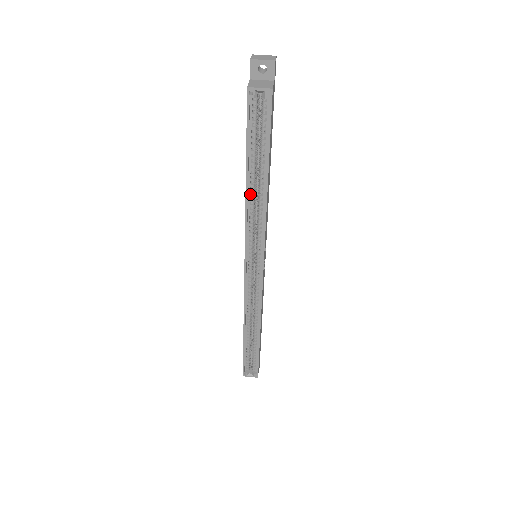
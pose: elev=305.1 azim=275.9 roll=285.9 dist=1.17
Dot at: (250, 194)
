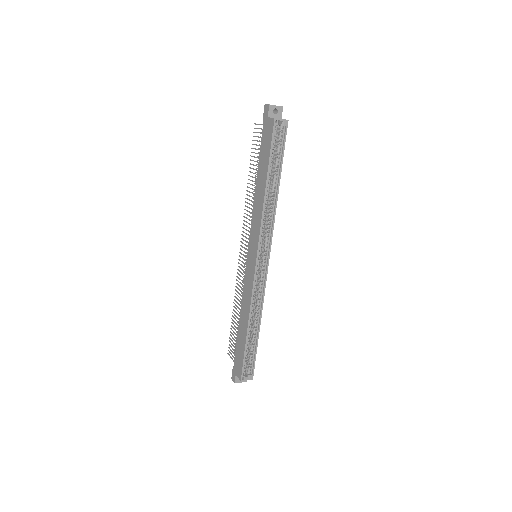
Dot at: (266, 196)
